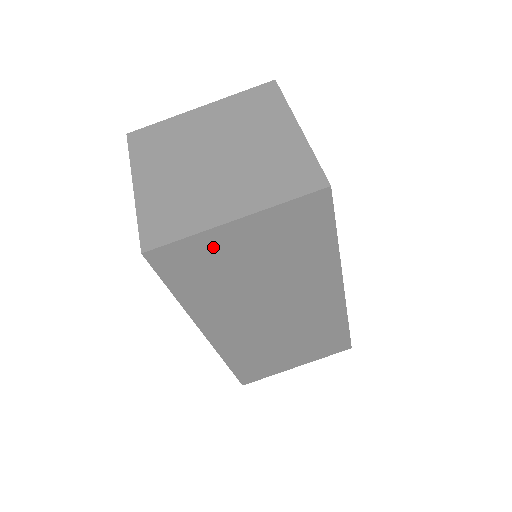
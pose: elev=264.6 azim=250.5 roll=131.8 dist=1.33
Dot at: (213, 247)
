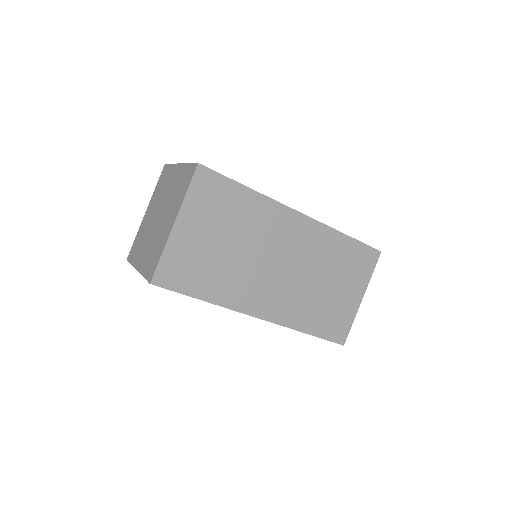
Dot at: (183, 249)
